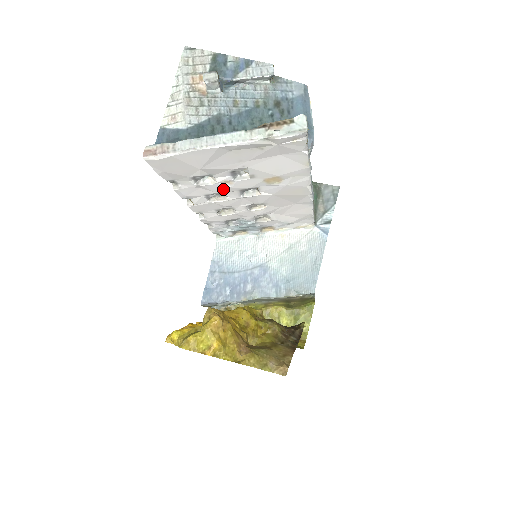
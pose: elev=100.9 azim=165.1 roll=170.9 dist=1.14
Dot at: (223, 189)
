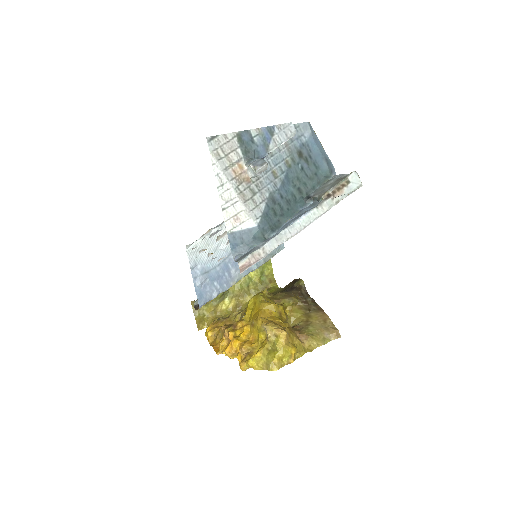
Dot at: occluded
